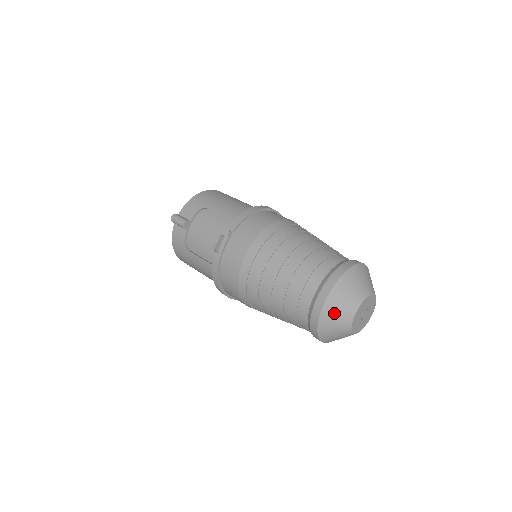
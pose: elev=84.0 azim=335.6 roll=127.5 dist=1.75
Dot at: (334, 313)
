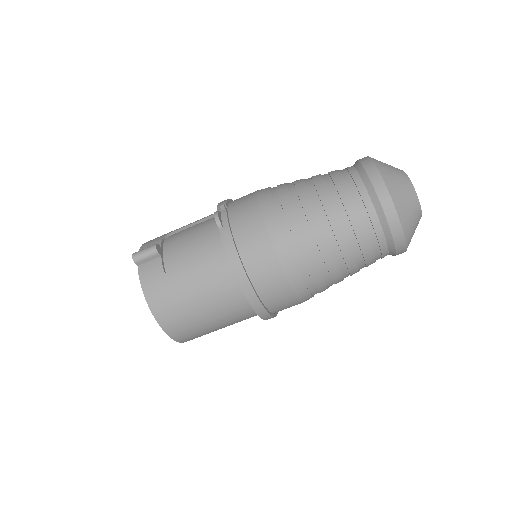
Dot at: (393, 178)
